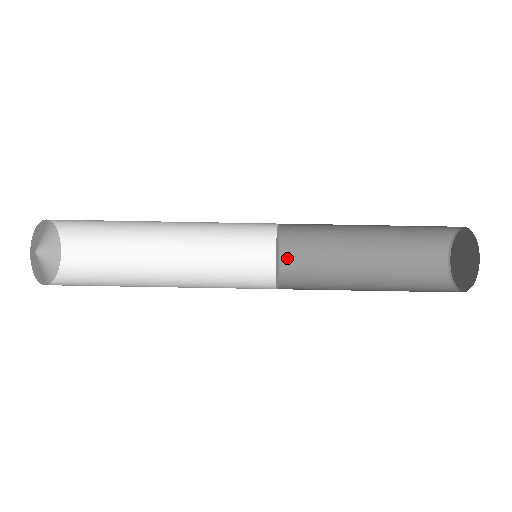
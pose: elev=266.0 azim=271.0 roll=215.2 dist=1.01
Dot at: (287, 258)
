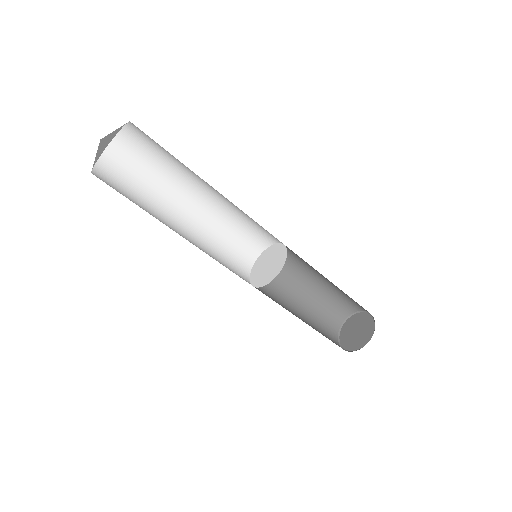
Dot at: occluded
